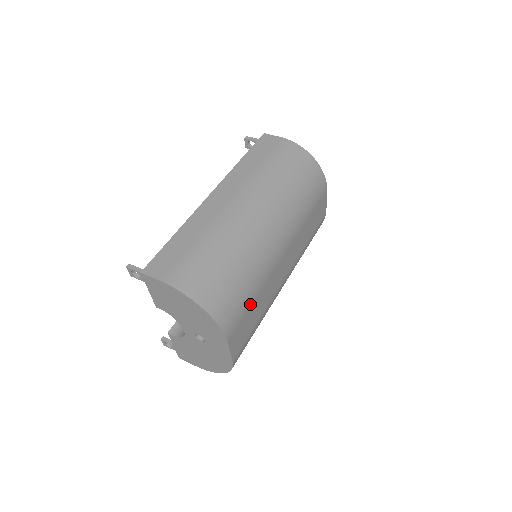
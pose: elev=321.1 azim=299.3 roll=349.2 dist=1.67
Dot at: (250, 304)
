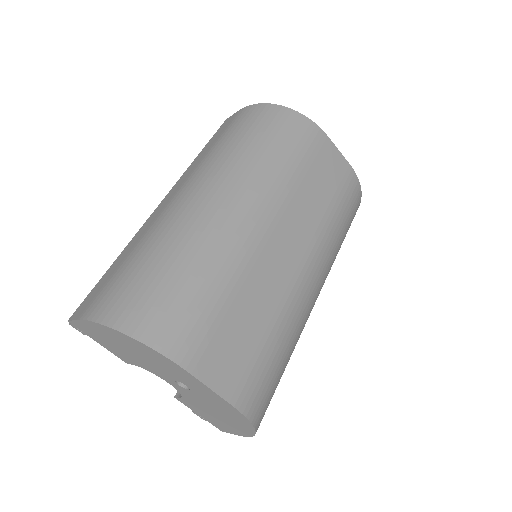
Dot at: (221, 310)
